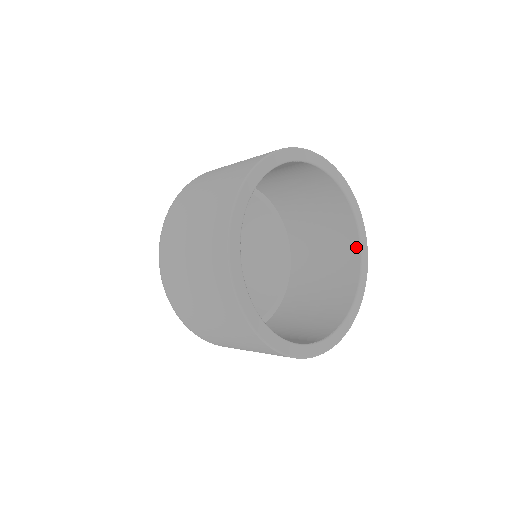
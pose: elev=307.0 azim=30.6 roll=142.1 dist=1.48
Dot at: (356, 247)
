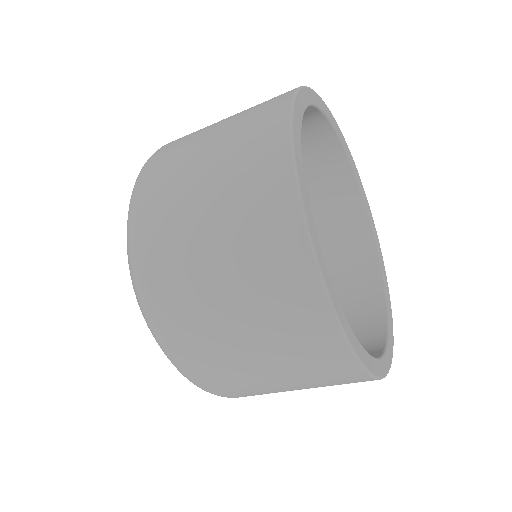
Dot at: (351, 183)
